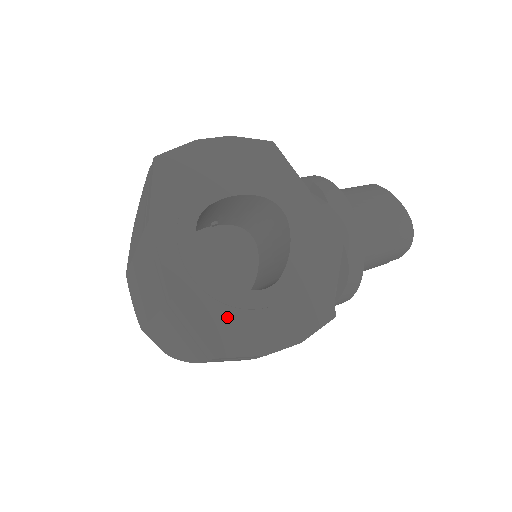
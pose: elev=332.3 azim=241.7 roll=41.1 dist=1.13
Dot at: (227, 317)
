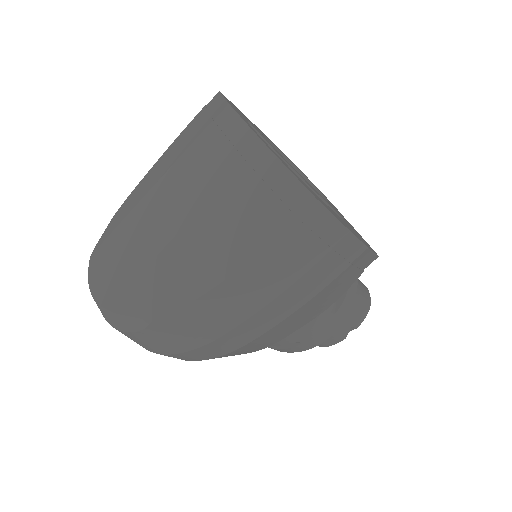
Dot at: (309, 188)
